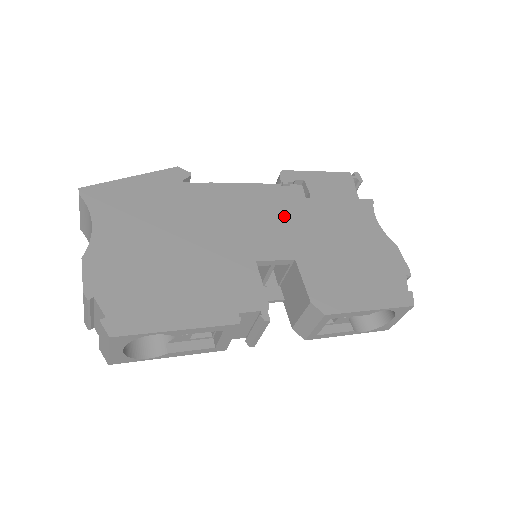
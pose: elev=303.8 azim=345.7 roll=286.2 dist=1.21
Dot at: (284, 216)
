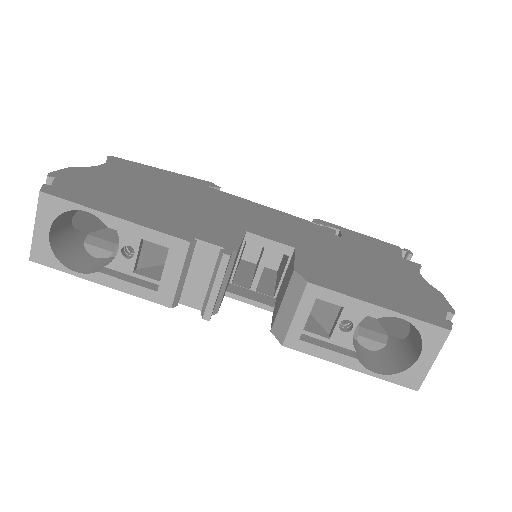
Dot at: (301, 231)
